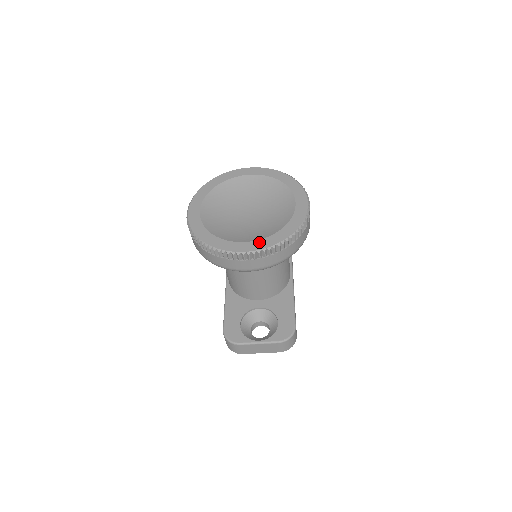
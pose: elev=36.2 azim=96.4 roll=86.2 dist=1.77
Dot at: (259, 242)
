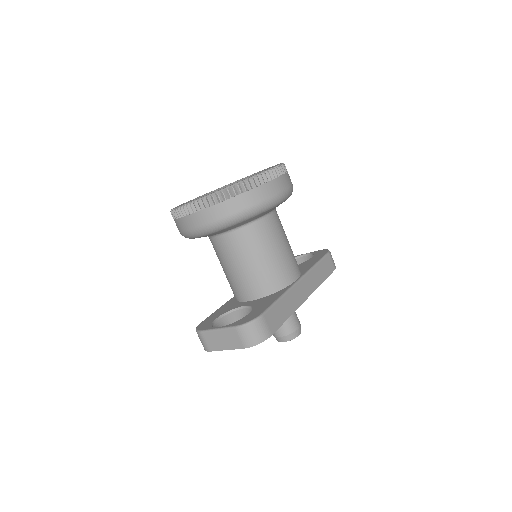
Dot at: occluded
